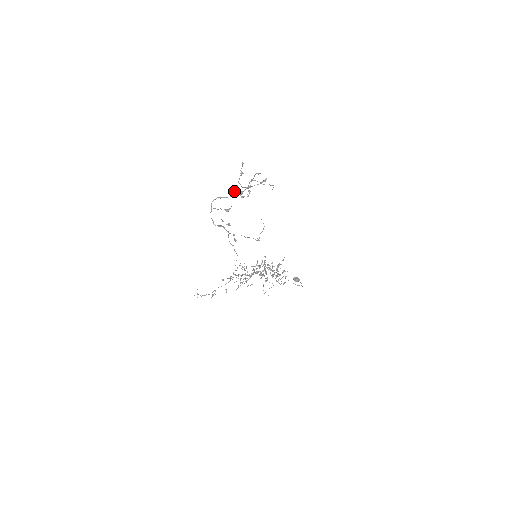
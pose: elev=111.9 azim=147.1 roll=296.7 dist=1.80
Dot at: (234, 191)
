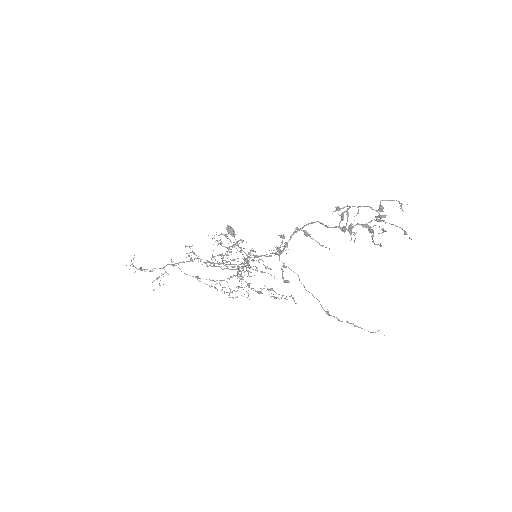
Dot at: (343, 219)
